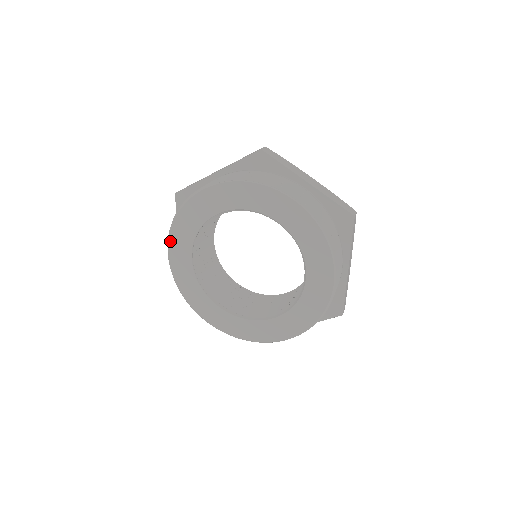
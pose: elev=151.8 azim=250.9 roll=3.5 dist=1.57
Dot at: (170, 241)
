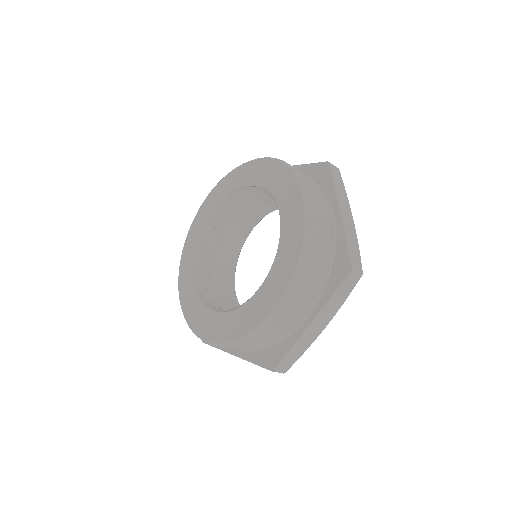
Dot at: (211, 193)
